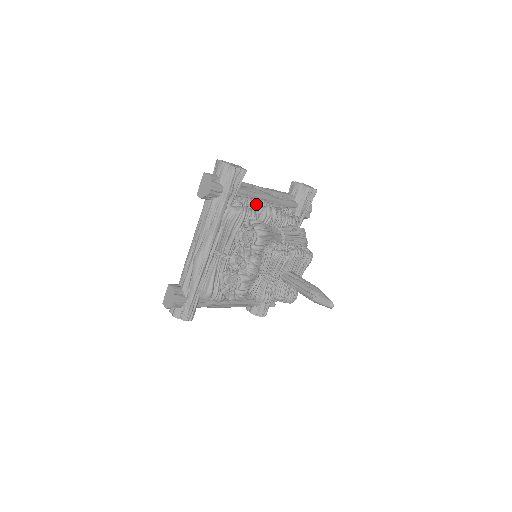
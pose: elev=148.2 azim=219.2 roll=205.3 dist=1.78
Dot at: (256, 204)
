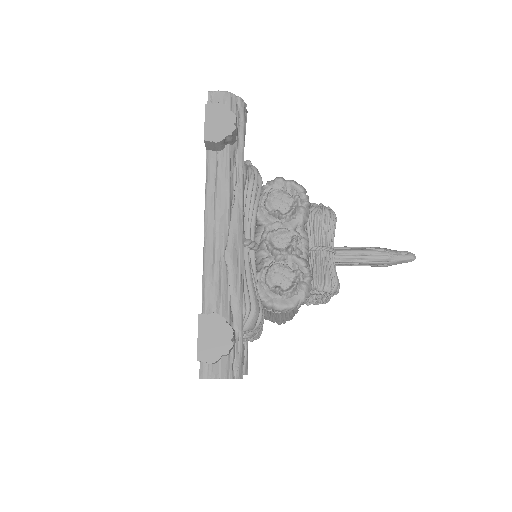
Dot at: occluded
